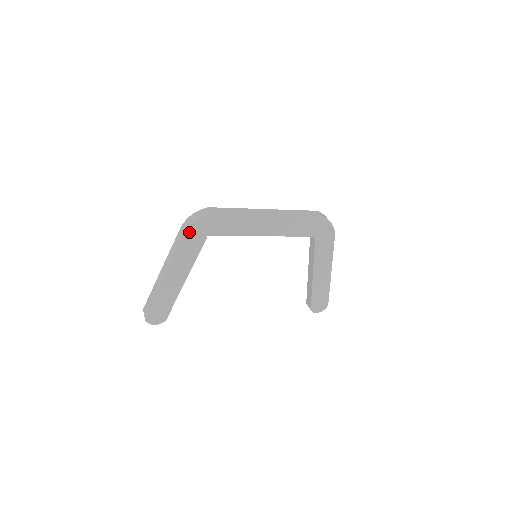
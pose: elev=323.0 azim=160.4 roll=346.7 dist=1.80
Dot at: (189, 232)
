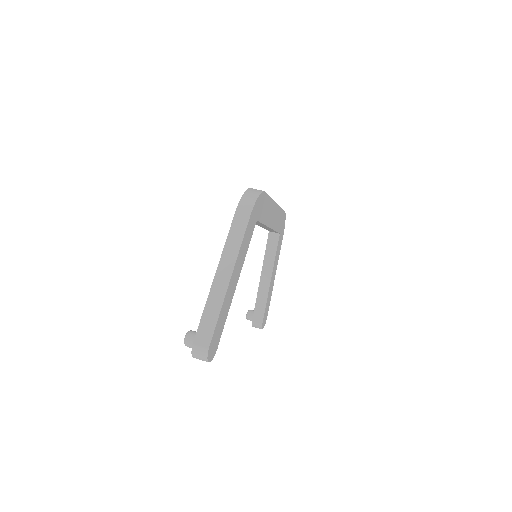
Dot at: (253, 212)
